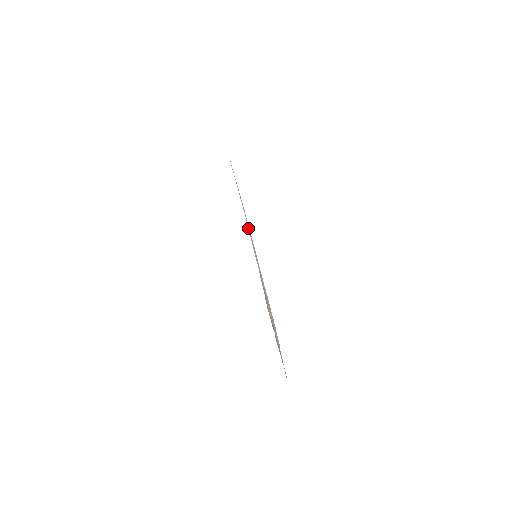
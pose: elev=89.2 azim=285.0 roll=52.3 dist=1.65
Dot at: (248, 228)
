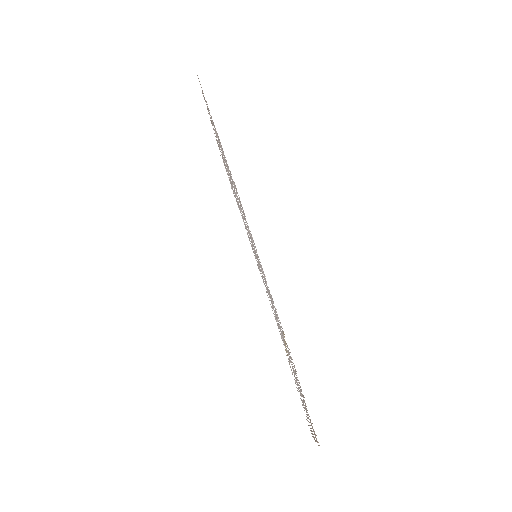
Dot at: occluded
